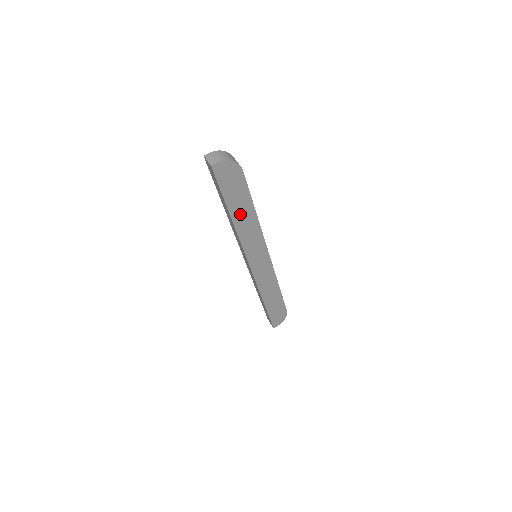
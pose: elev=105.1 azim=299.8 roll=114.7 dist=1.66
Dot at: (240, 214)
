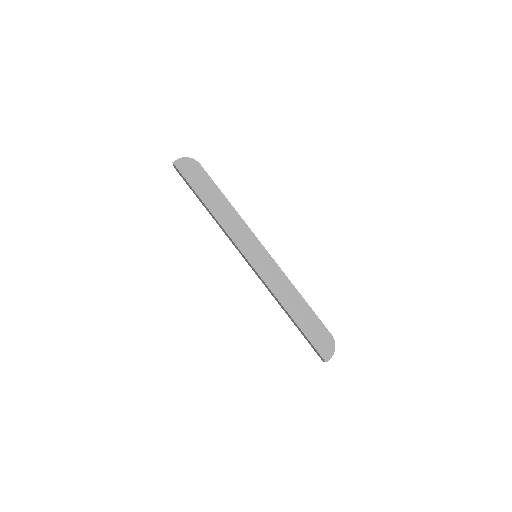
Dot at: (214, 203)
